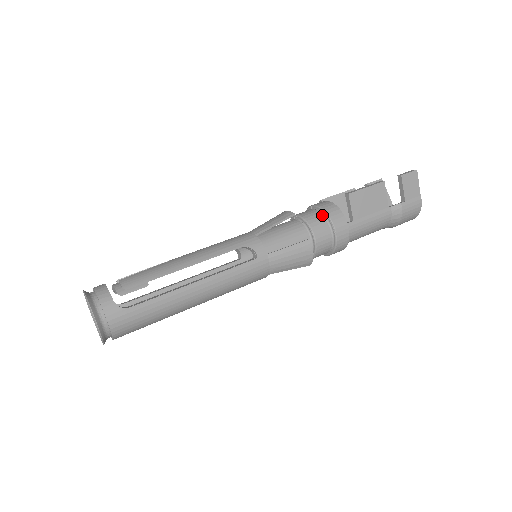
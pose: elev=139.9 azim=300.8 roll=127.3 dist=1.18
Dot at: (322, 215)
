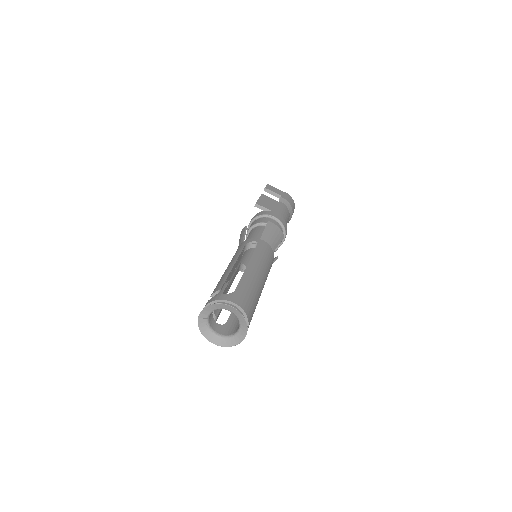
Dot at: (258, 219)
